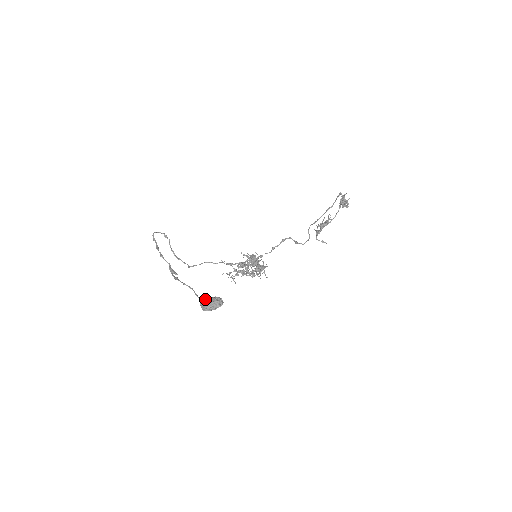
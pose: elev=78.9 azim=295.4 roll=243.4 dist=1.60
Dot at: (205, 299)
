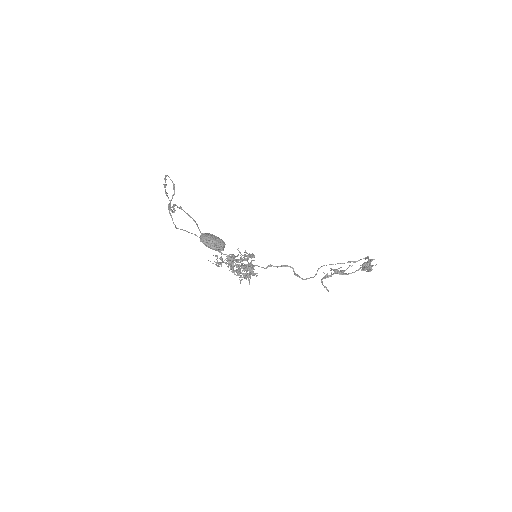
Dot at: (209, 233)
